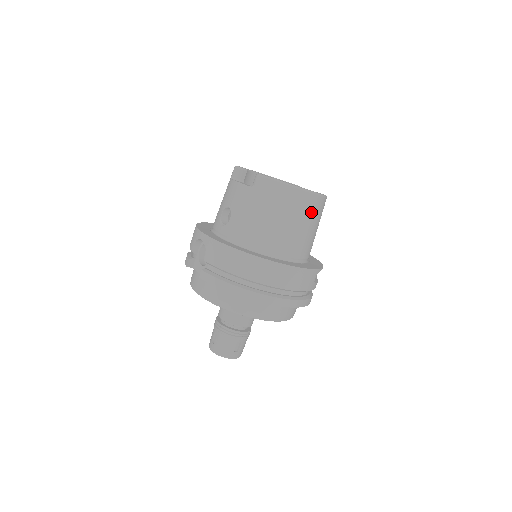
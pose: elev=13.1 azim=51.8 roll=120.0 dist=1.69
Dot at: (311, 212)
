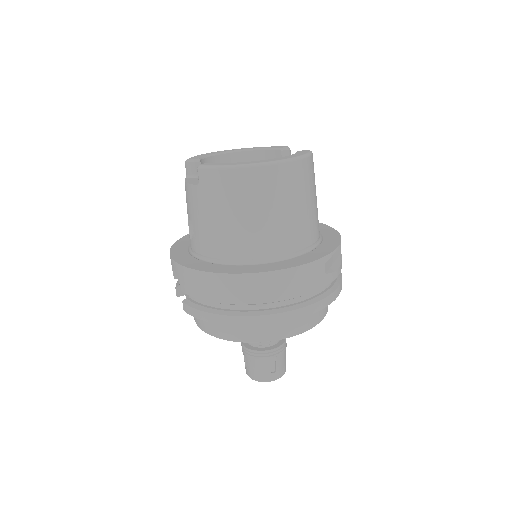
Dot at: (285, 188)
